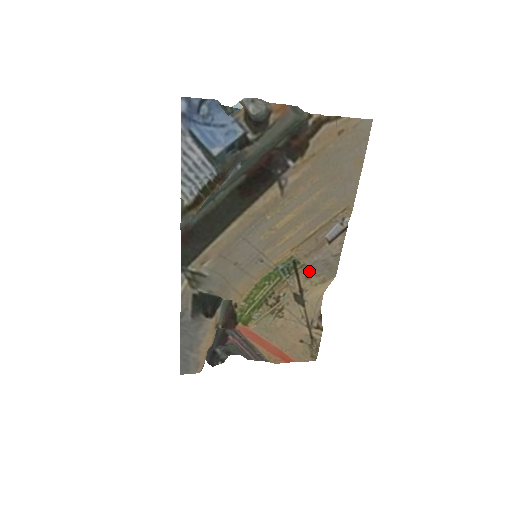
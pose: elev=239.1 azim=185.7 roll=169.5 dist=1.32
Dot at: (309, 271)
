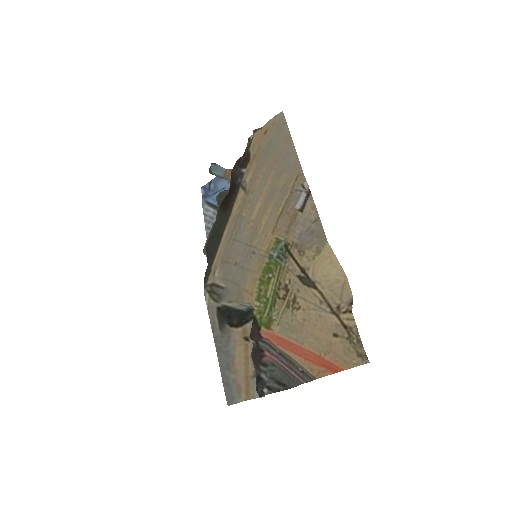
Dot at: (300, 247)
